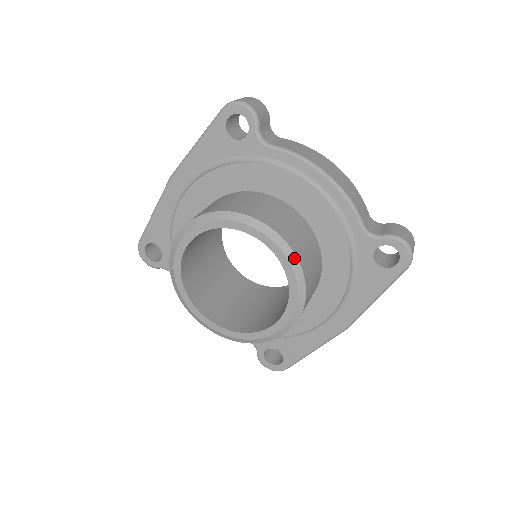
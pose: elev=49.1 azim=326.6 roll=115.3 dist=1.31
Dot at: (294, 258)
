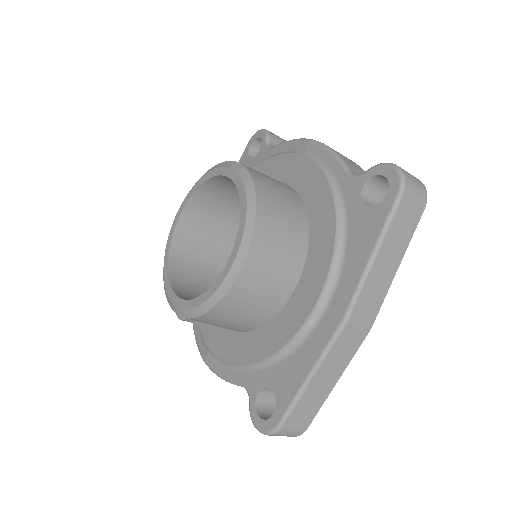
Dot at: (248, 177)
